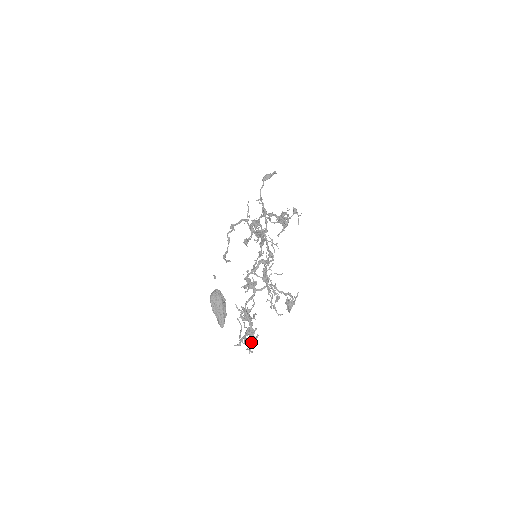
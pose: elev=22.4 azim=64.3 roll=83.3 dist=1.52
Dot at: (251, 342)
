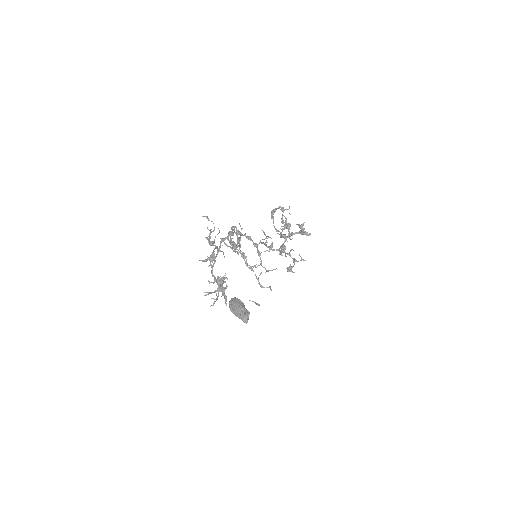
Dot at: (223, 295)
